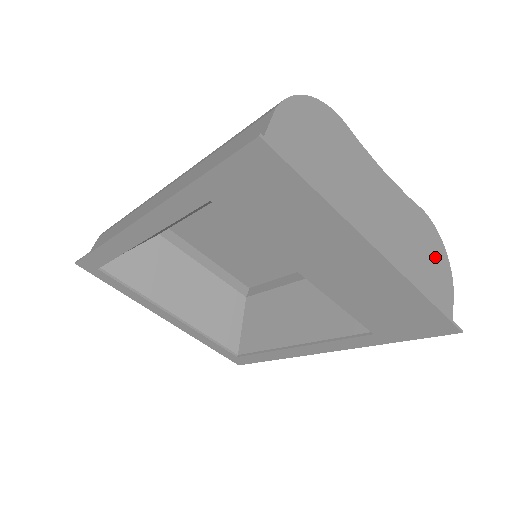
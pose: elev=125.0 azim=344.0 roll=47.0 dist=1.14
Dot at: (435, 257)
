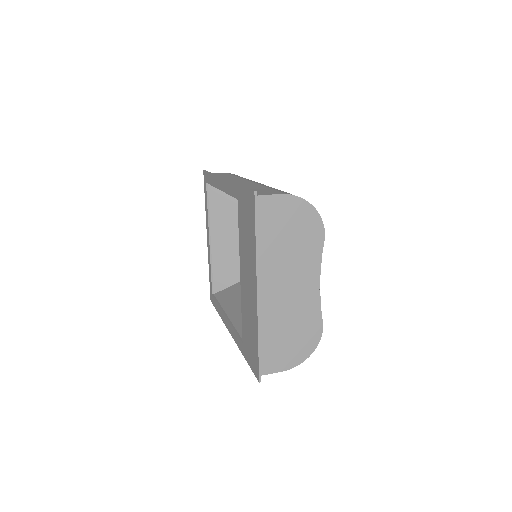
Dot at: (297, 346)
